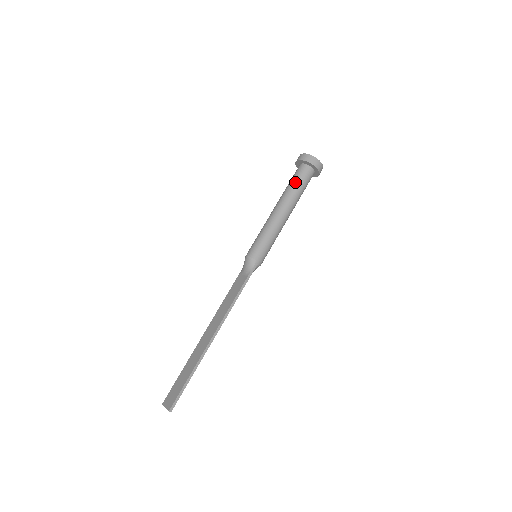
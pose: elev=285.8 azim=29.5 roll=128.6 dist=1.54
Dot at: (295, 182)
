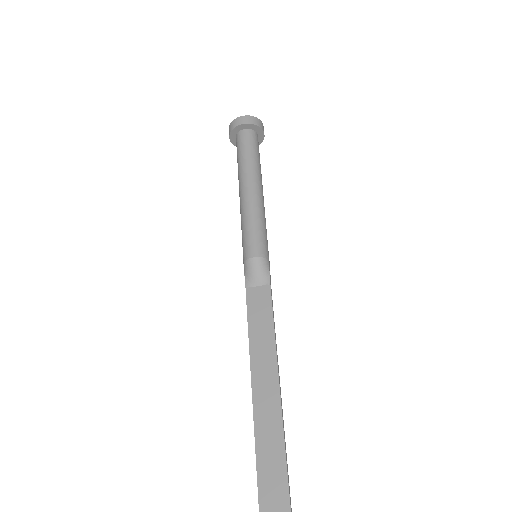
Dot at: (253, 152)
